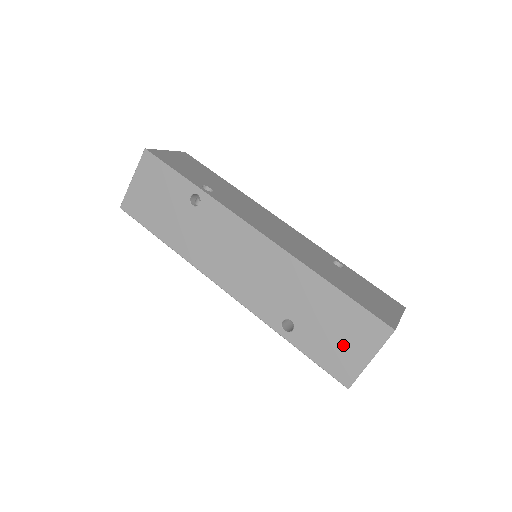
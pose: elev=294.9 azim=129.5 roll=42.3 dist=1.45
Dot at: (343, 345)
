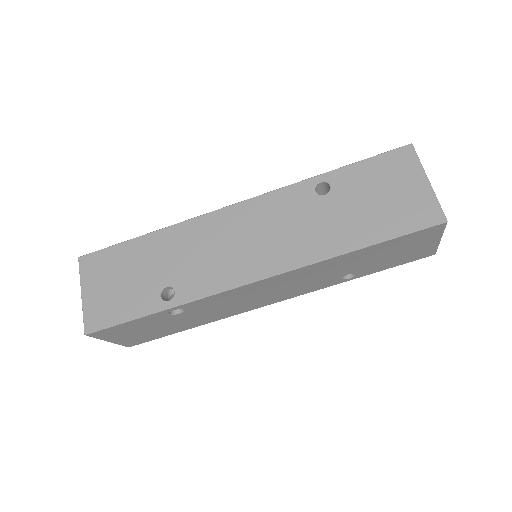
Dot at: (408, 252)
